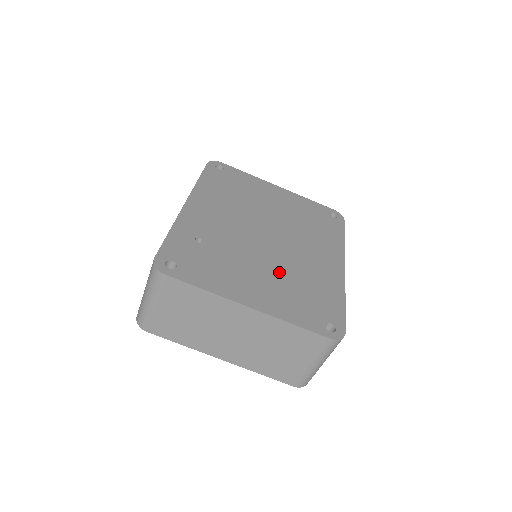
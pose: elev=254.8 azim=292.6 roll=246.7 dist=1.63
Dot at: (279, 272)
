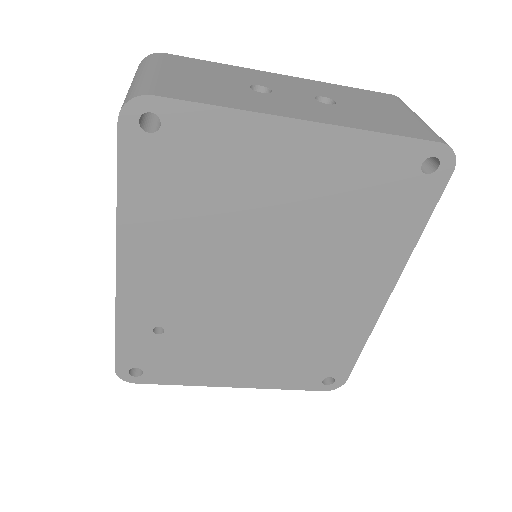
Dot at: (274, 338)
